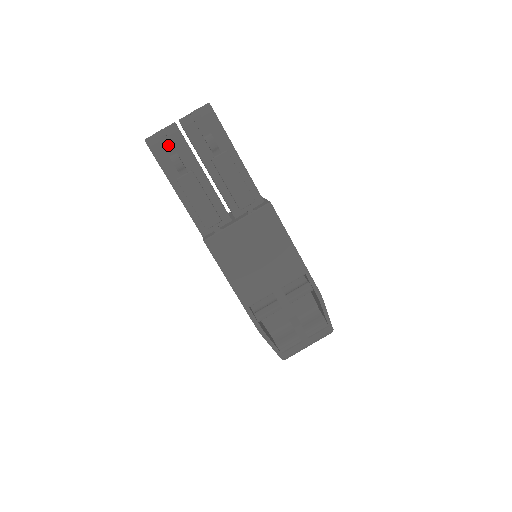
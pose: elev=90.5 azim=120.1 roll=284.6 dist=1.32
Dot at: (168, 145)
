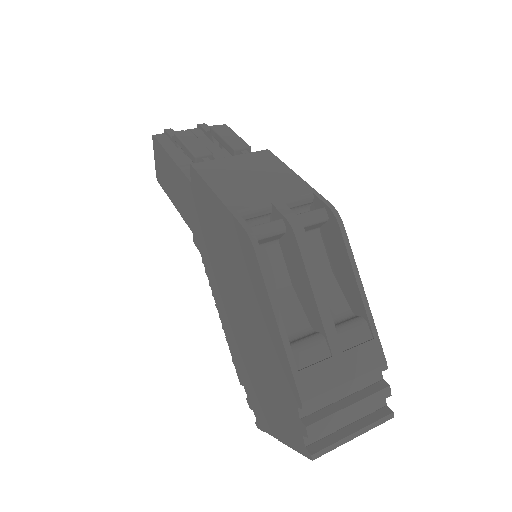
Dot at: (173, 133)
